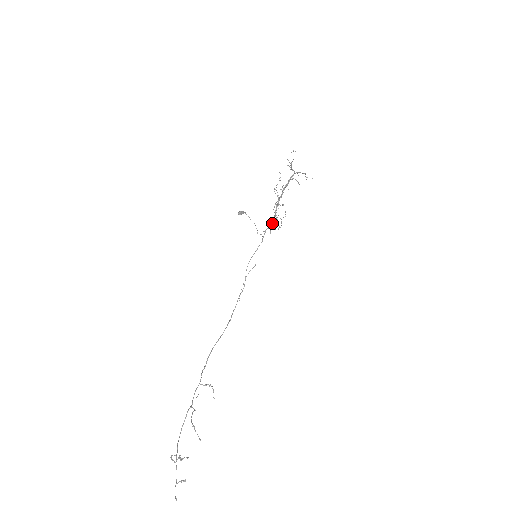
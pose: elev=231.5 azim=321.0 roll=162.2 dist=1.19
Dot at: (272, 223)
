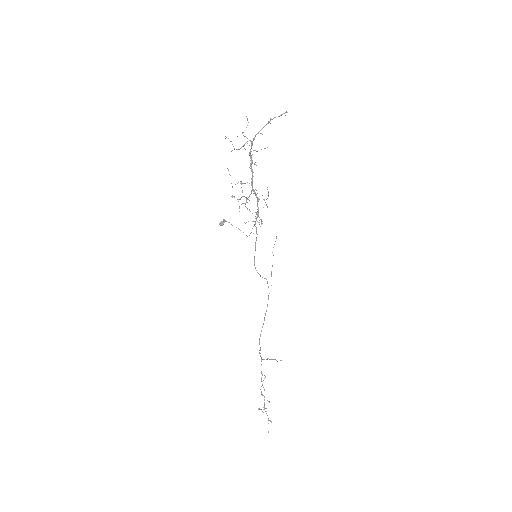
Dot at: (257, 213)
